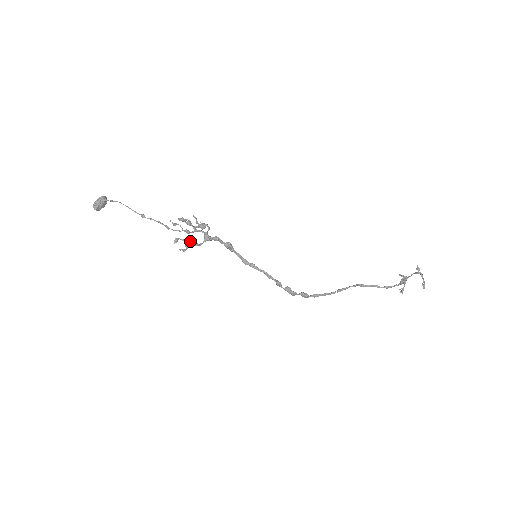
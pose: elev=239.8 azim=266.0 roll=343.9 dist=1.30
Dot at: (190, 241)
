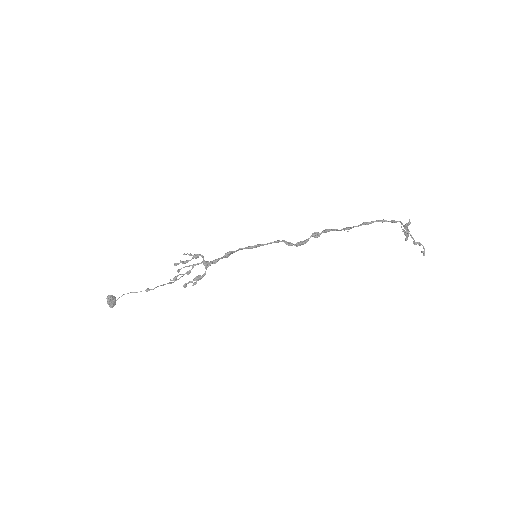
Dot at: (196, 280)
